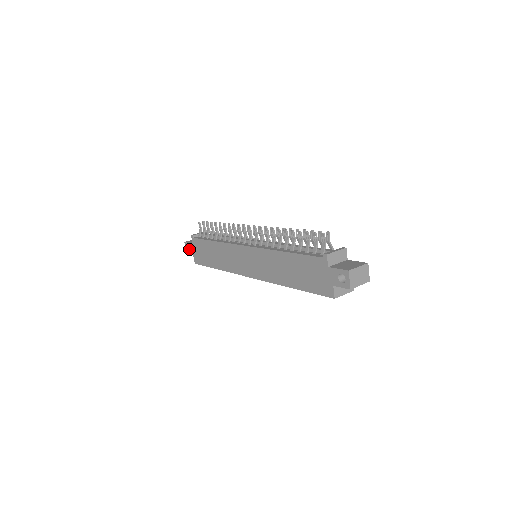
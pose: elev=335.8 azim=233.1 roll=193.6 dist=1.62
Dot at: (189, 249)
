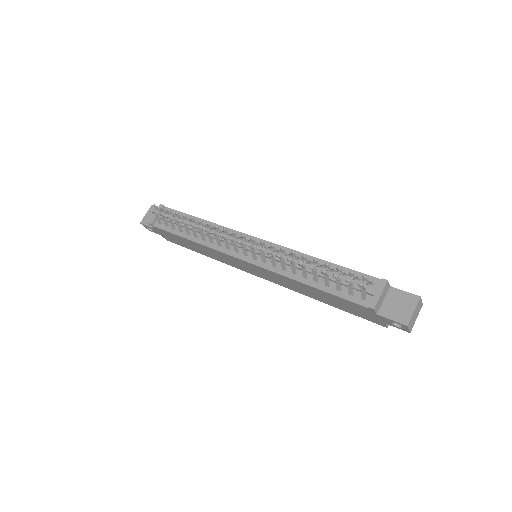
Dot at: occluded
